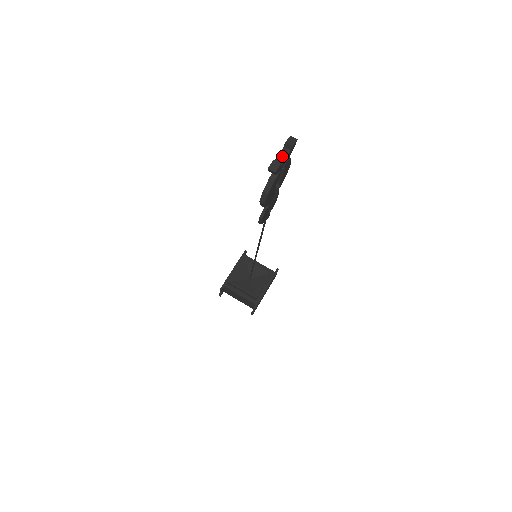
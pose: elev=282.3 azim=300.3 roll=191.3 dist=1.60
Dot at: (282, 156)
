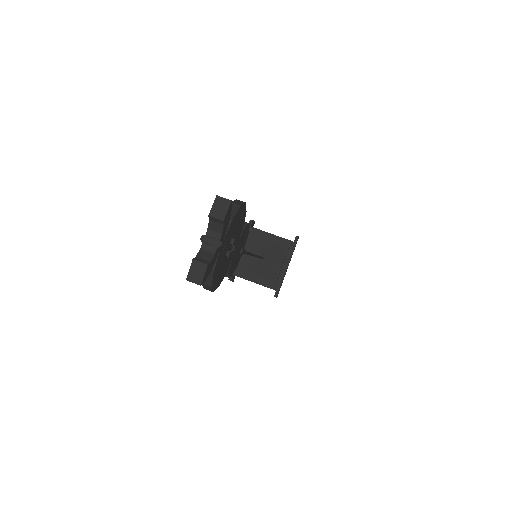
Dot at: (210, 239)
